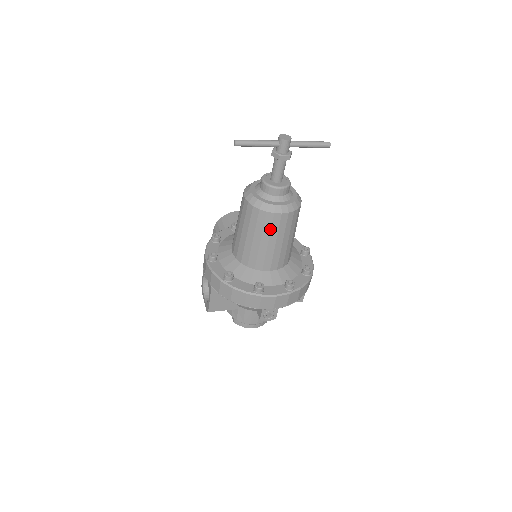
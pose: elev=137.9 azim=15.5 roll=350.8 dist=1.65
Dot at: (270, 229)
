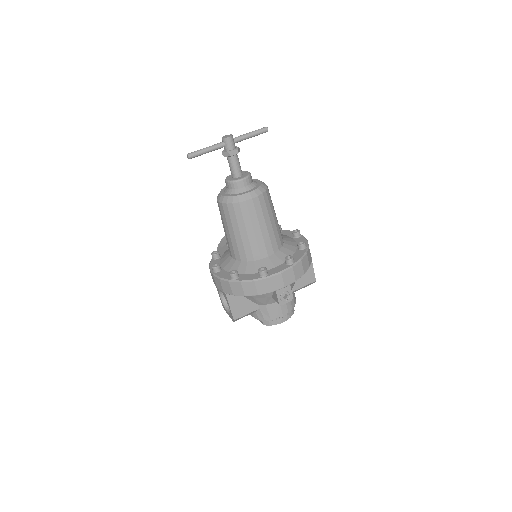
Dot at: (249, 217)
